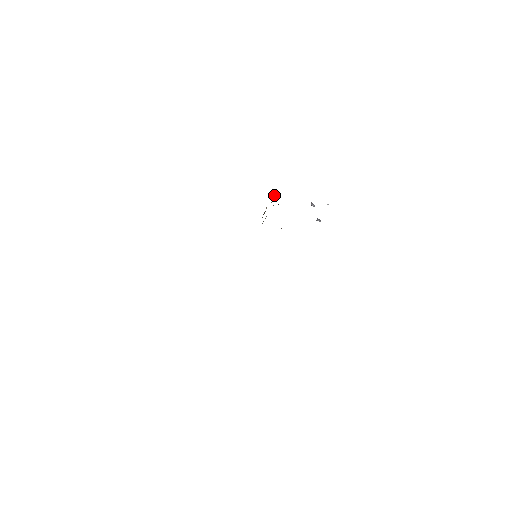
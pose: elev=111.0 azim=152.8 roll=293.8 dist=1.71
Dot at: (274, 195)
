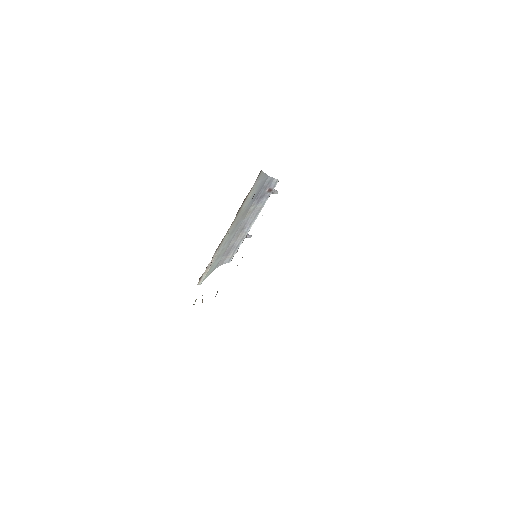
Dot at: occluded
